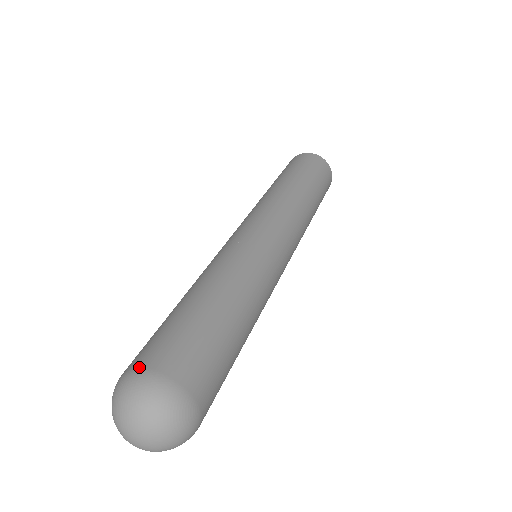
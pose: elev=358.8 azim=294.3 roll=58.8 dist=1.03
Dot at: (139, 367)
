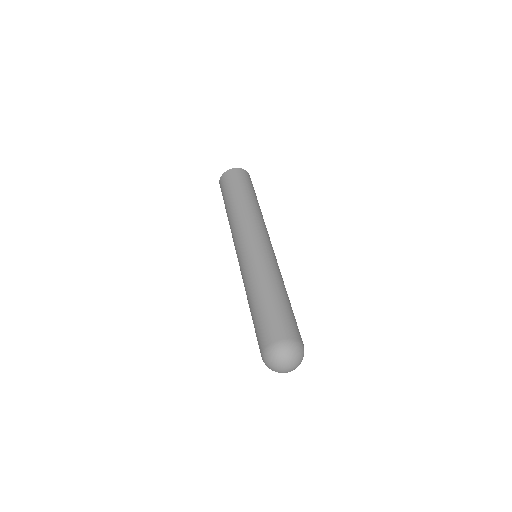
Dot at: (281, 340)
